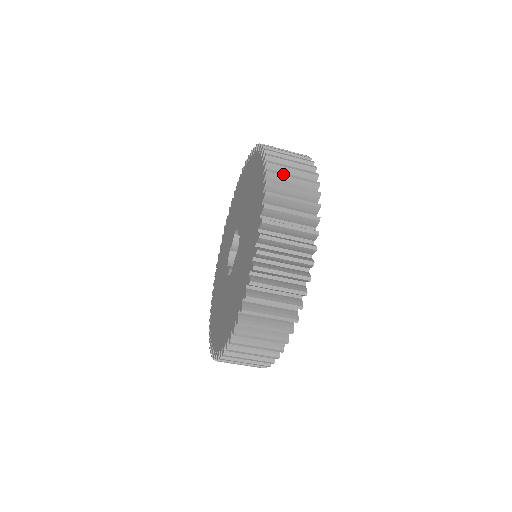
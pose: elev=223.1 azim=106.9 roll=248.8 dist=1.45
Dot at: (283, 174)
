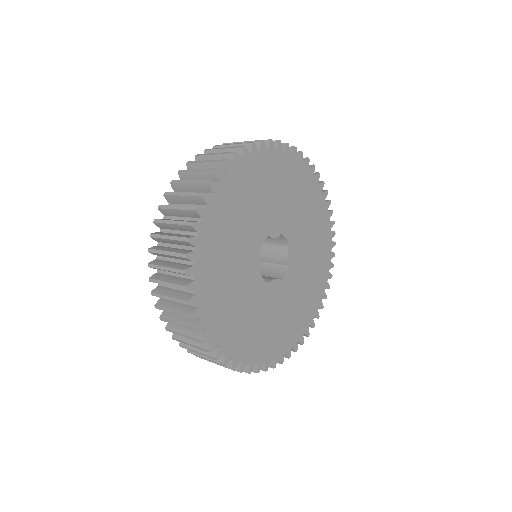
Dot at: (170, 322)
